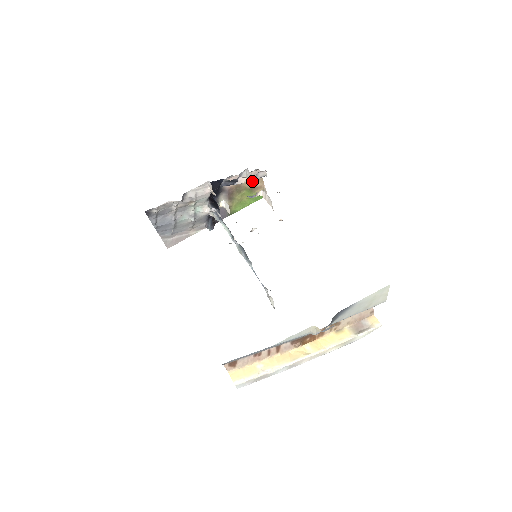
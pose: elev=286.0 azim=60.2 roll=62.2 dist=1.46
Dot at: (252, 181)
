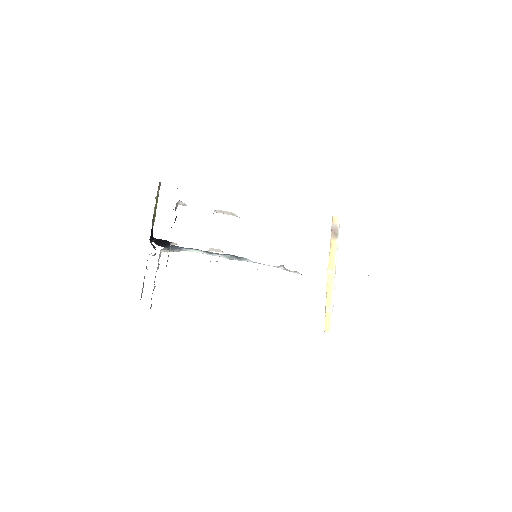
Dot at: (157, 192)
